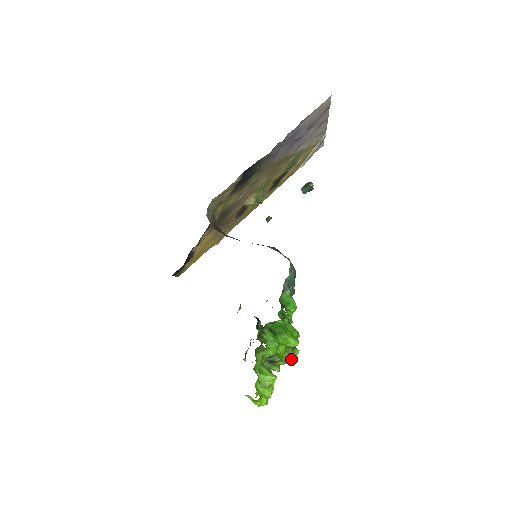
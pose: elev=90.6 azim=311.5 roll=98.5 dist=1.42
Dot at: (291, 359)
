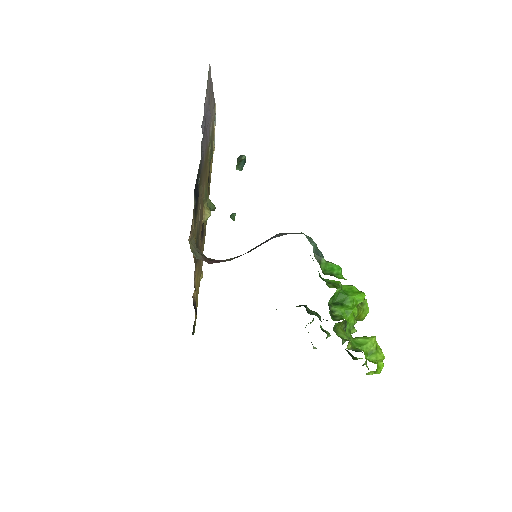
Dot at: (366, 312)
